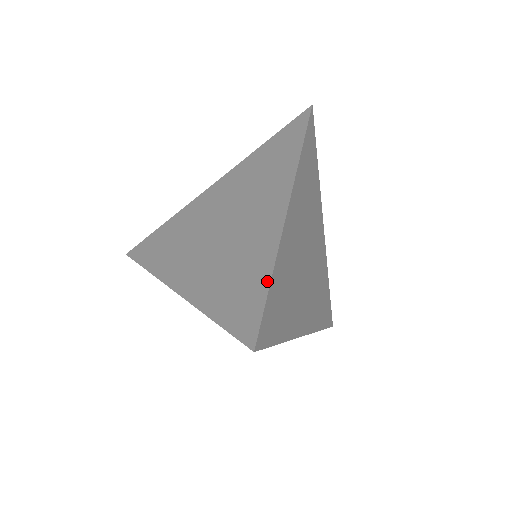
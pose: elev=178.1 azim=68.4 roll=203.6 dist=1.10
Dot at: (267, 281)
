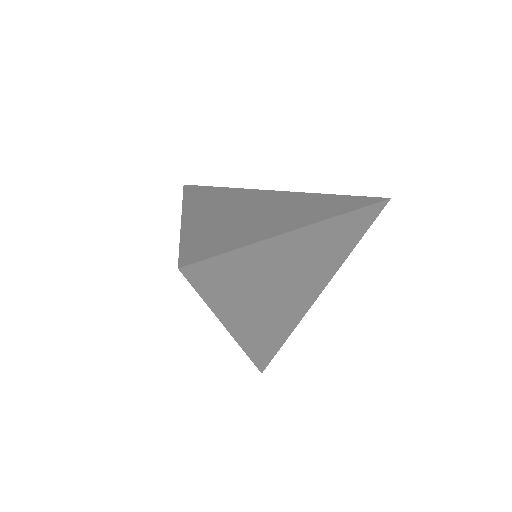
Dot at: (248, 356)
